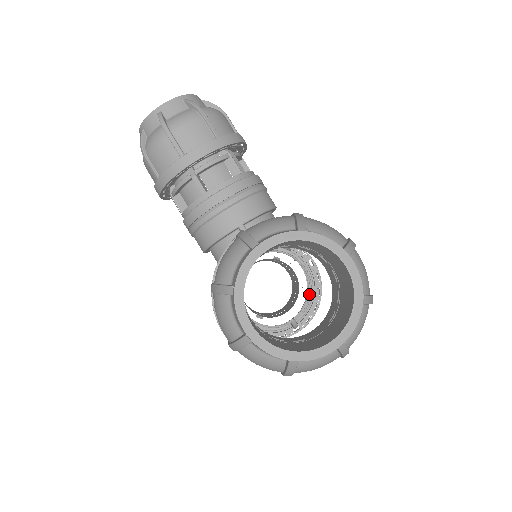
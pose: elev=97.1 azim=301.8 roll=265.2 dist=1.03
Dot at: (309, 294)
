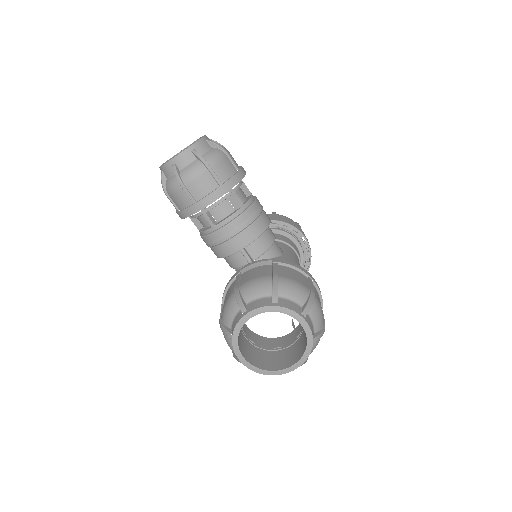
Dot at: (301, 263)
